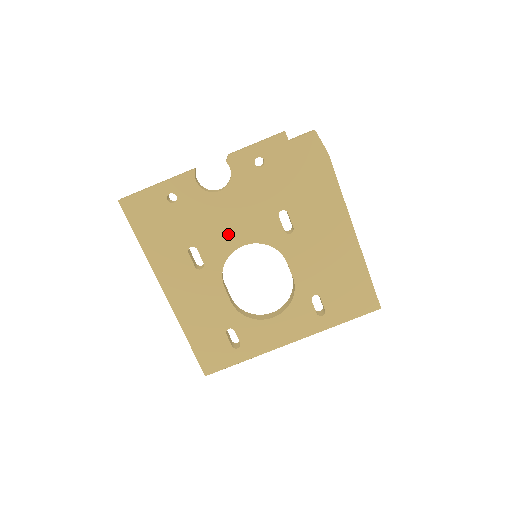
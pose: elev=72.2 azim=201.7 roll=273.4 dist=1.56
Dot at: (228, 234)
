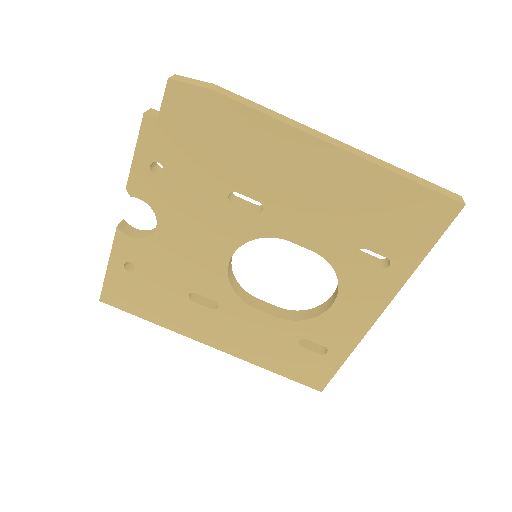
Dot at: (206, 260)
